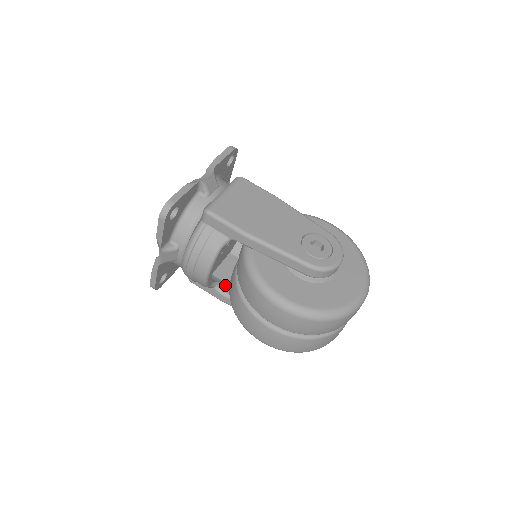
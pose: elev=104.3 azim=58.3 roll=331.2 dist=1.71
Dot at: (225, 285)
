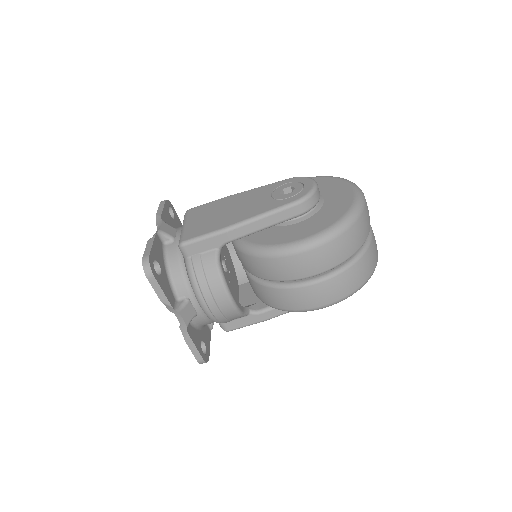
Dot at: (256, 305)
